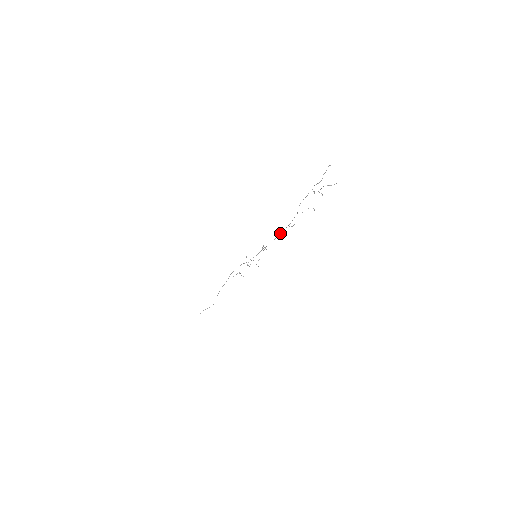
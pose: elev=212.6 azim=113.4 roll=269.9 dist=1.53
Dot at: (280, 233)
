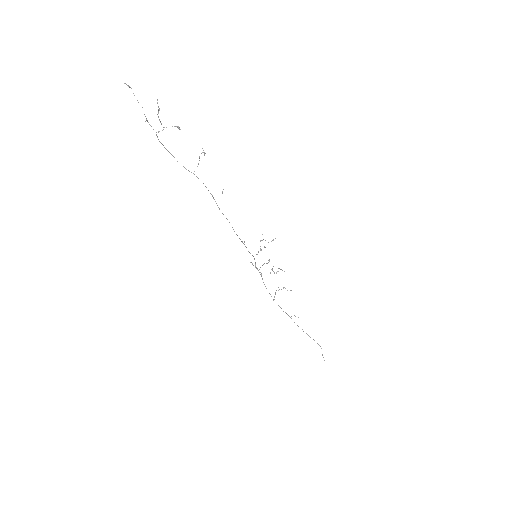
Dot at: occluded
